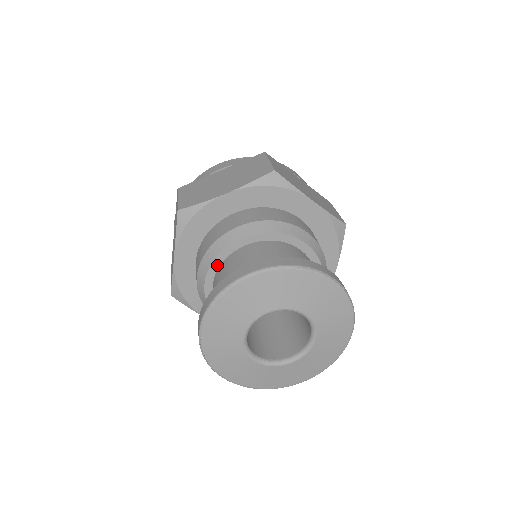
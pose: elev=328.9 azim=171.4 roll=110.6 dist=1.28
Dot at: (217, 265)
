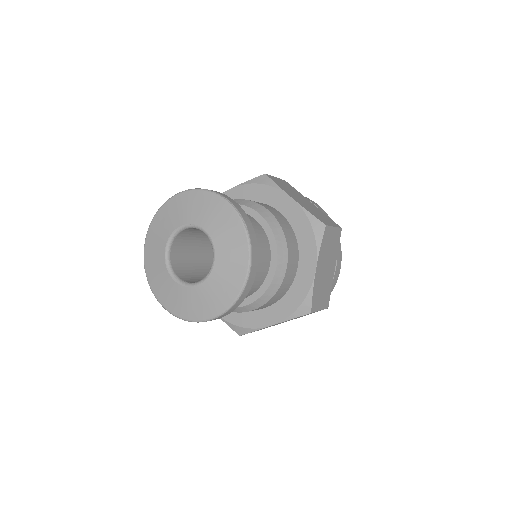
Dot at: occluded
